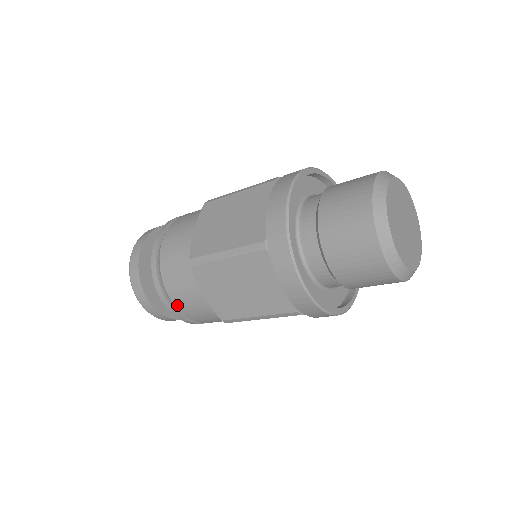
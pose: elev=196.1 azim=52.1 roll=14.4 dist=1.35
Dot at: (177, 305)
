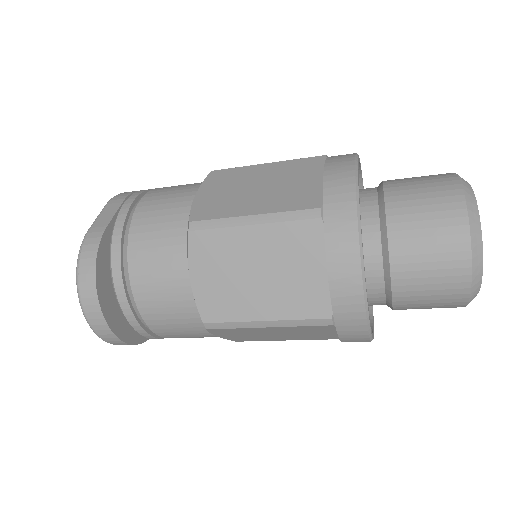
Dot at: occluded
